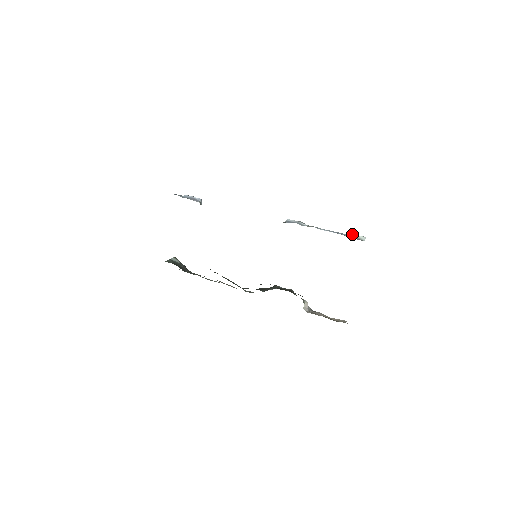
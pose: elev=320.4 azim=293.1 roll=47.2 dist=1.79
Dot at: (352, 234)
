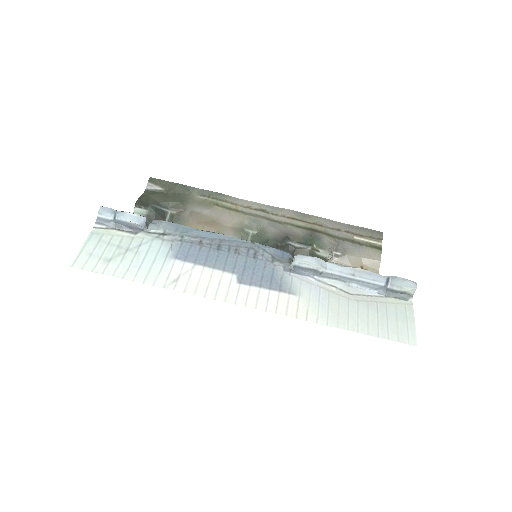
Dot at: (396, 286)
